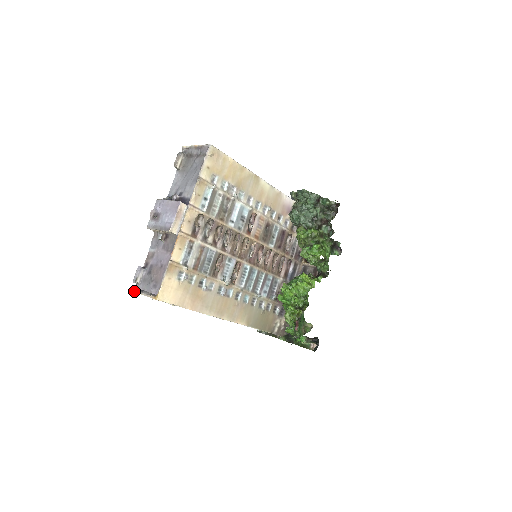
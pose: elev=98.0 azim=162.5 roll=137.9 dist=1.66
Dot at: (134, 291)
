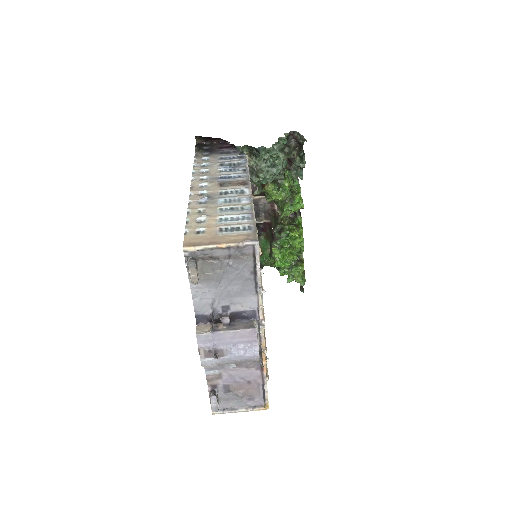
Dot at: occluded
